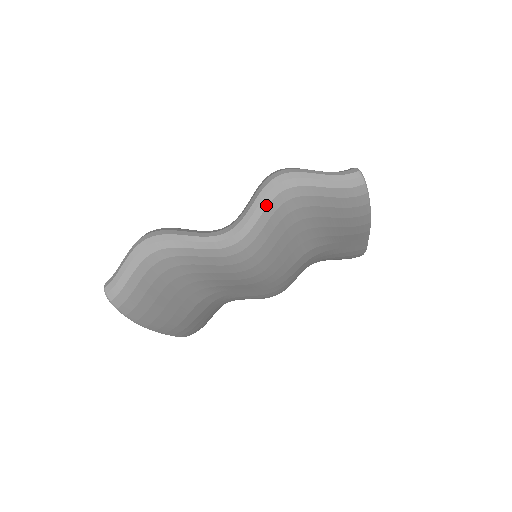
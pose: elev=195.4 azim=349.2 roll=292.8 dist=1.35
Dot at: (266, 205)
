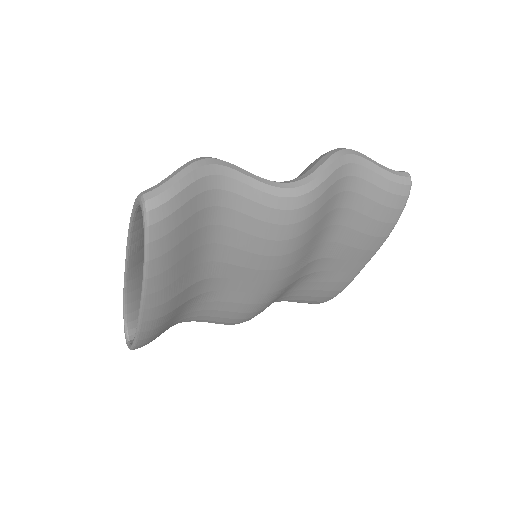
Dot at: (334, 169)
